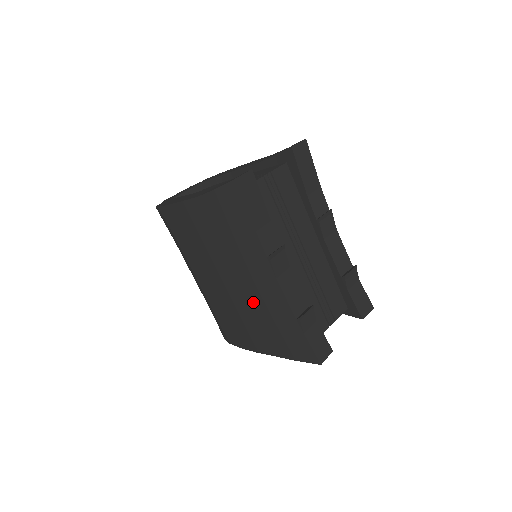
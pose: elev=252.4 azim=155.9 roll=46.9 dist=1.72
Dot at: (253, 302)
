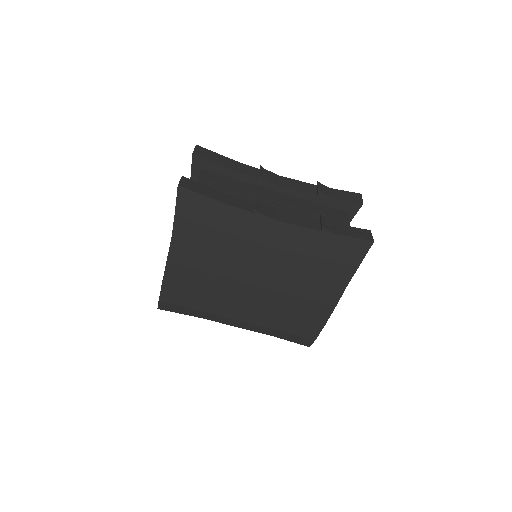
Dot at: (286, 265)
